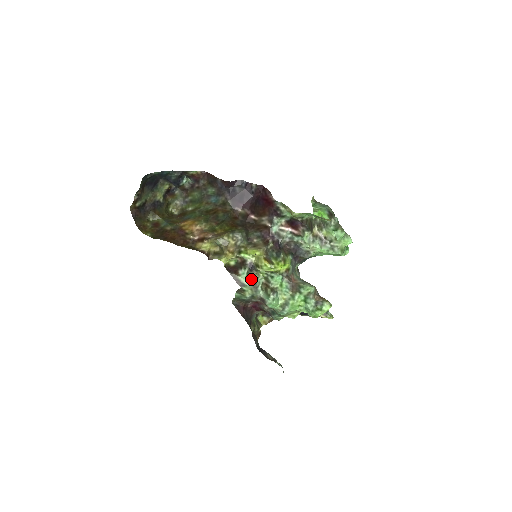
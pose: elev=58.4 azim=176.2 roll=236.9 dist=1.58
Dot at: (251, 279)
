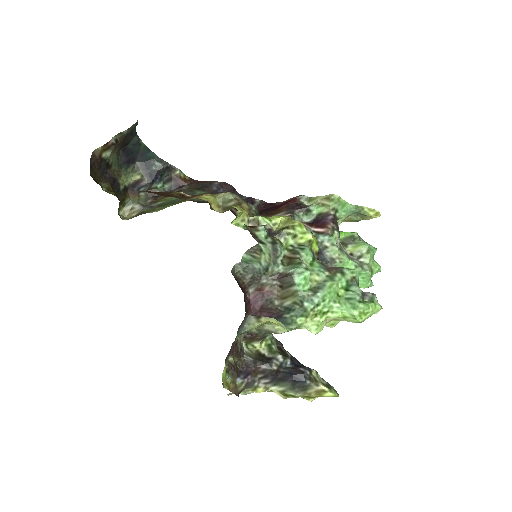
Dot at: (272, 241)
